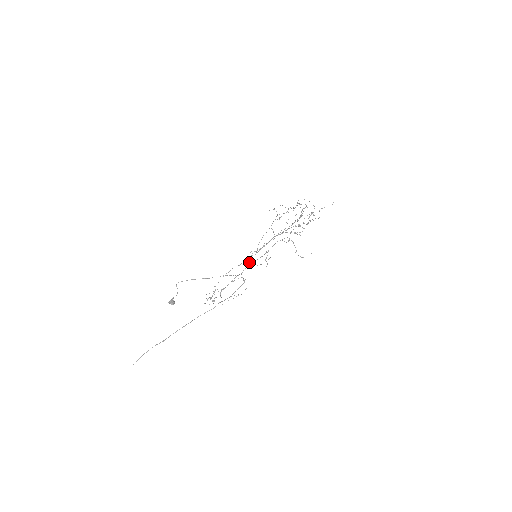
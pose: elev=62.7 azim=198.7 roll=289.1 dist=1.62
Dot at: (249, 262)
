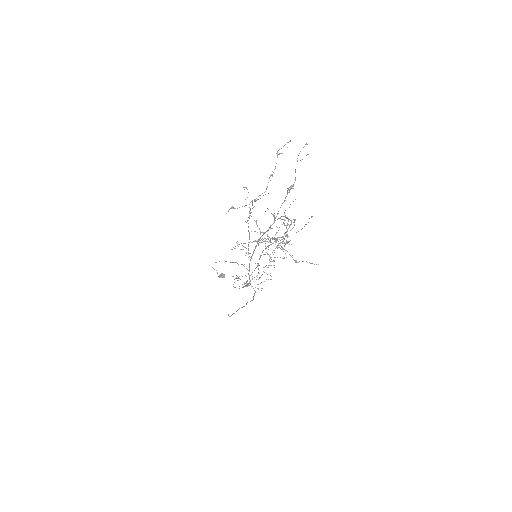
Dot at: (249, 269)
